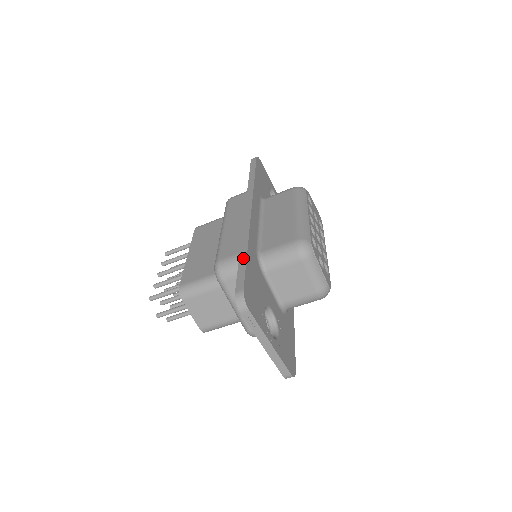
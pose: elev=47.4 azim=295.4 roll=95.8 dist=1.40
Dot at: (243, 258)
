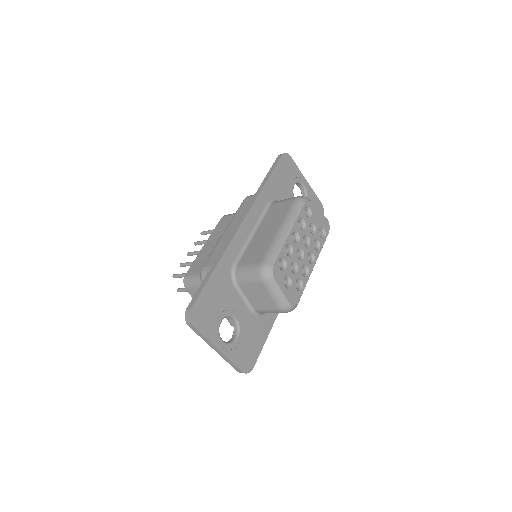
Dot at: (208, 275)
